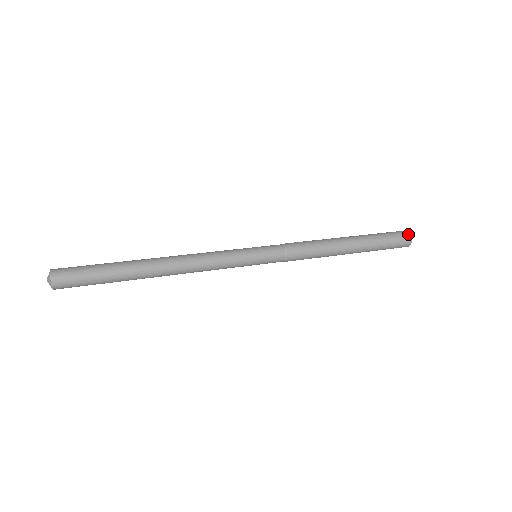
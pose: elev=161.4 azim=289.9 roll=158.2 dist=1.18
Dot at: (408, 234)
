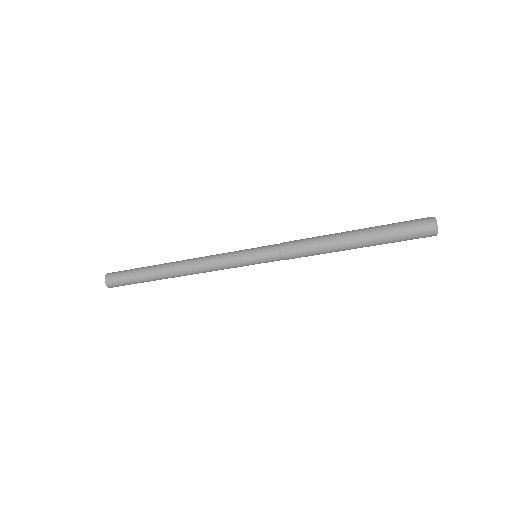
Dot at: occluded
